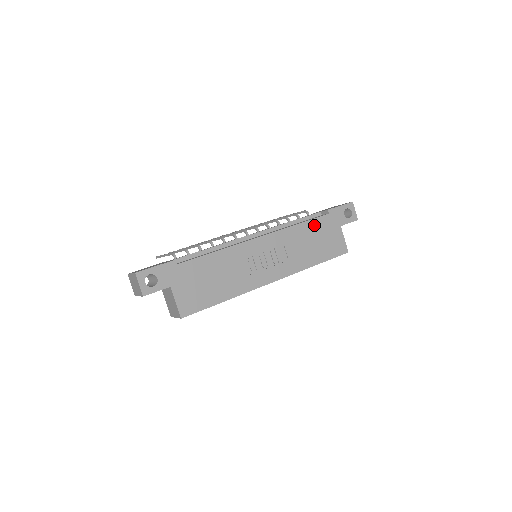
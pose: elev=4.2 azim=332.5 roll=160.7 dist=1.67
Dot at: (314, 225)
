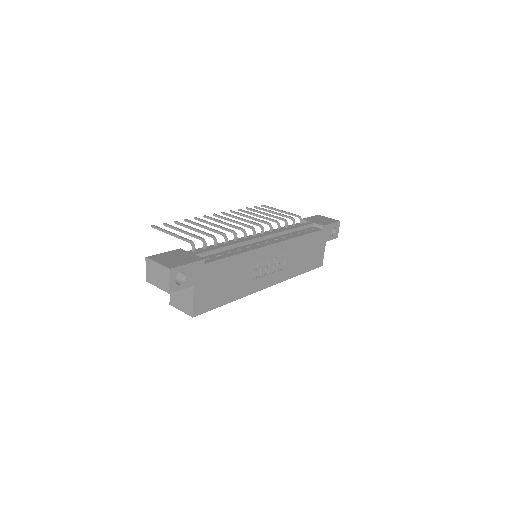
Dot at: (310, 238)
